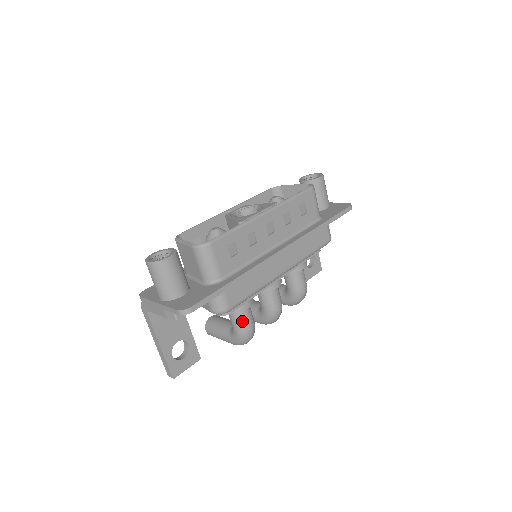
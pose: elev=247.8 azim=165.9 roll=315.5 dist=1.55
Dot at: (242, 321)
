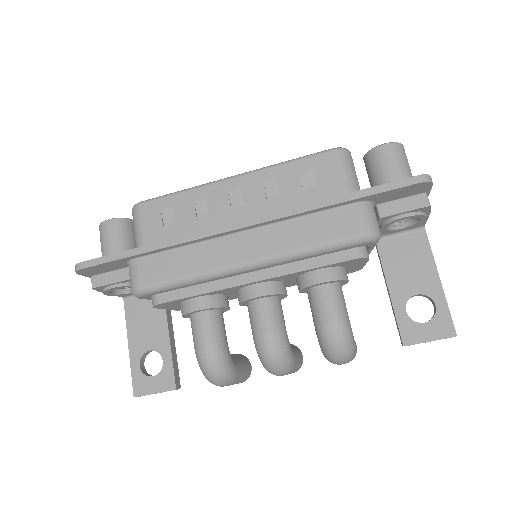
Dot at: (195, 333)
